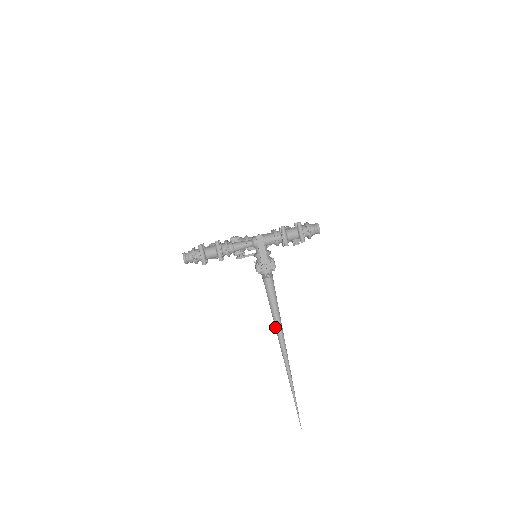
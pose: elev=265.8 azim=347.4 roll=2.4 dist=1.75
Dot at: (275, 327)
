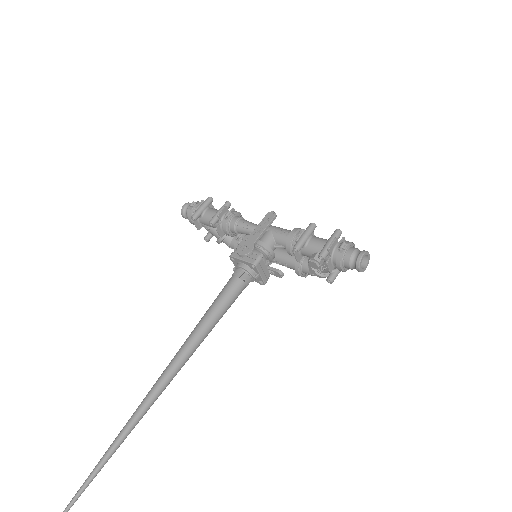
Dot at: (179, 350)
